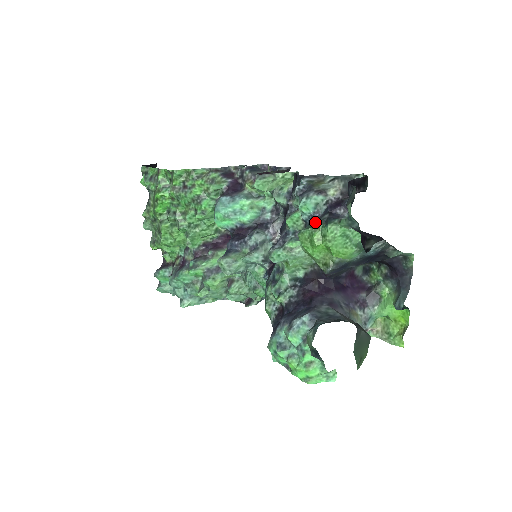
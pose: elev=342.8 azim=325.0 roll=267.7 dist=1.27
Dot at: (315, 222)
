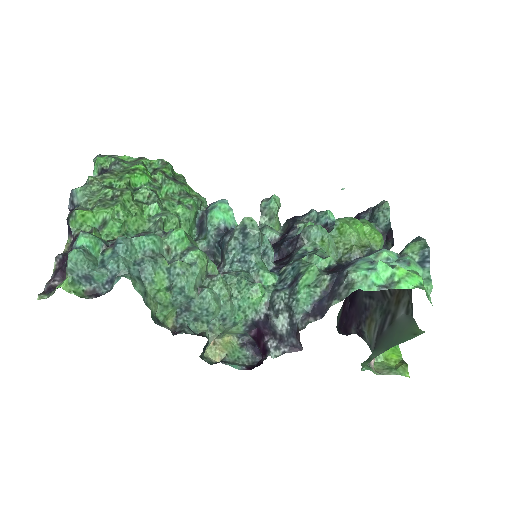
Dot at: occluded
